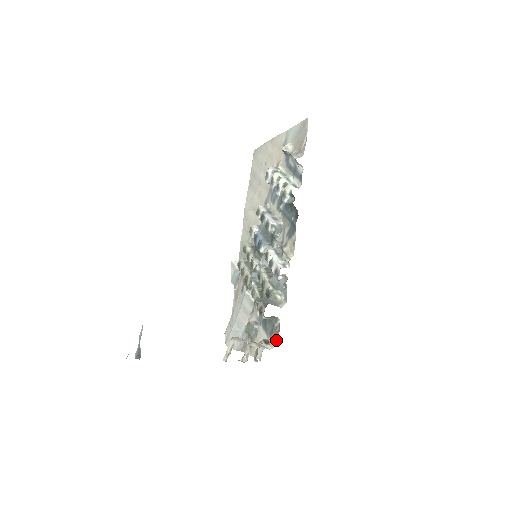
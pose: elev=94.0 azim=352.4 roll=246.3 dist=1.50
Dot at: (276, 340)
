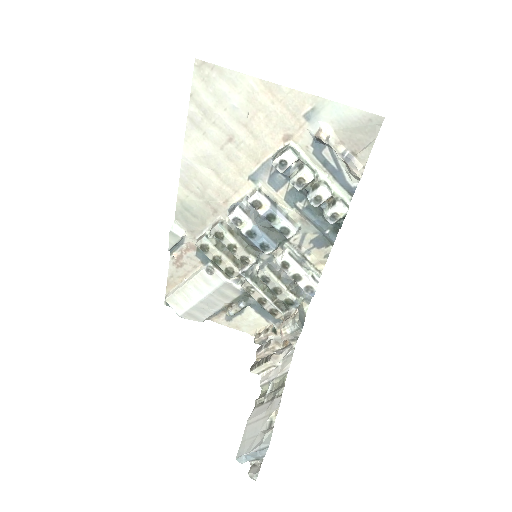
Dot at: occluded
